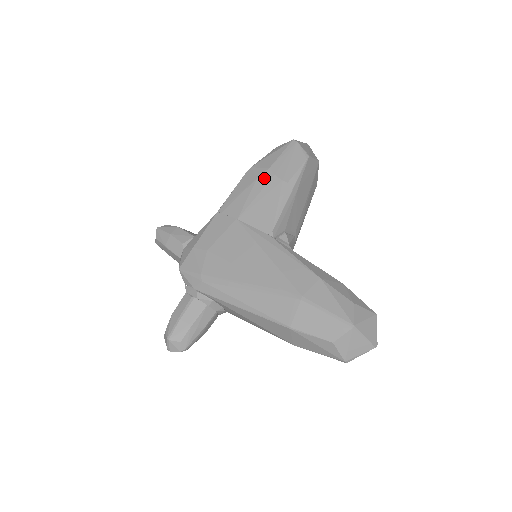
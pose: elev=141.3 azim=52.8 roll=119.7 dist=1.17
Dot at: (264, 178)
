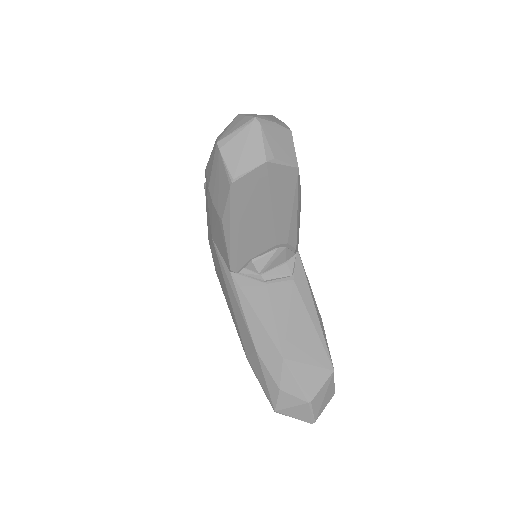
Dot at: (209, 201)
